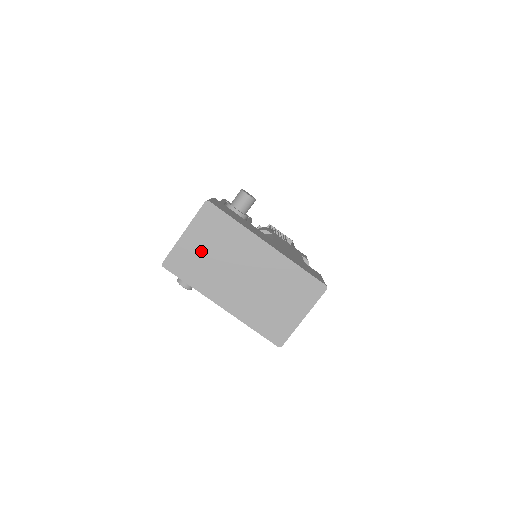
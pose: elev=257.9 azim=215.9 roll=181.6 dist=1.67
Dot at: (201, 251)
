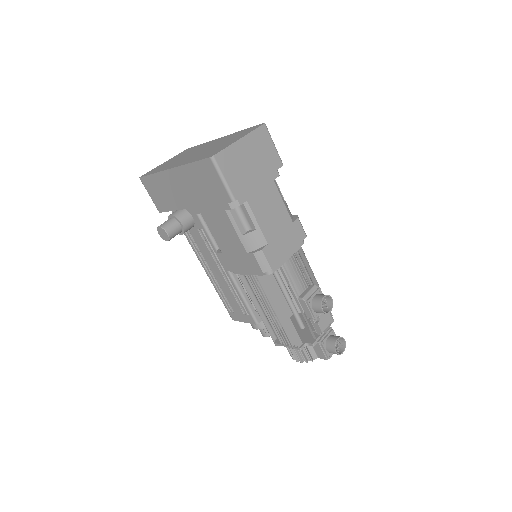
Dot at: (171, 161)
